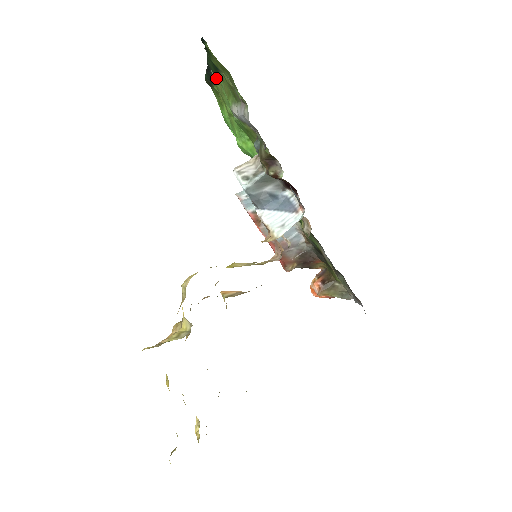
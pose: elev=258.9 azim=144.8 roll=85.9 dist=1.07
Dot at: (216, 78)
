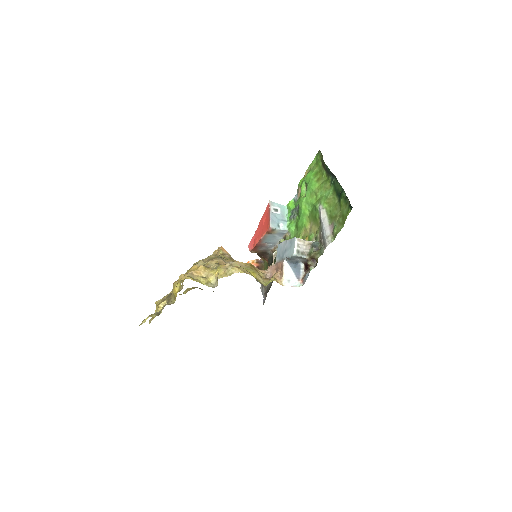
Dot at: (332, 184)
